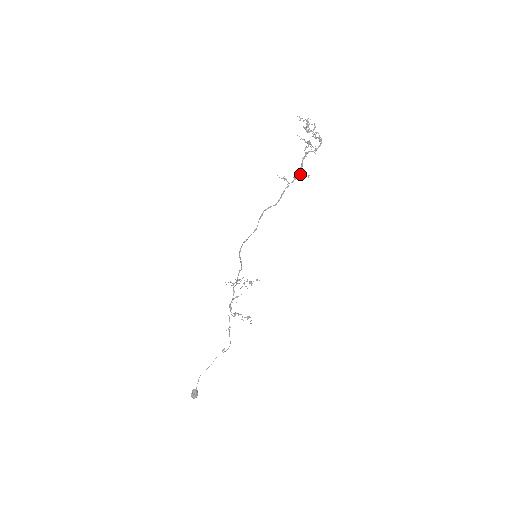
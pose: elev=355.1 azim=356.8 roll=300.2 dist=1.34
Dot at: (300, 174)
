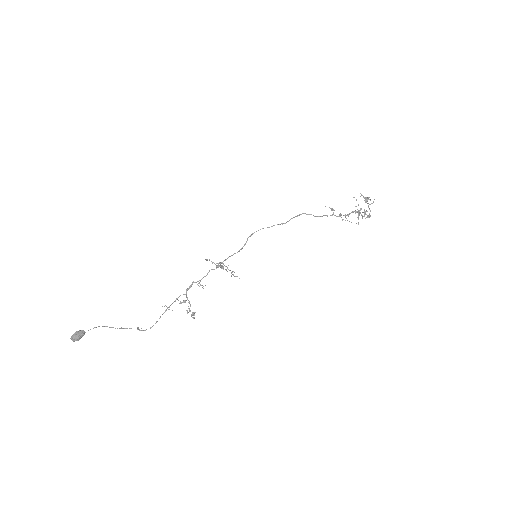
Dot at: (345, 216)
